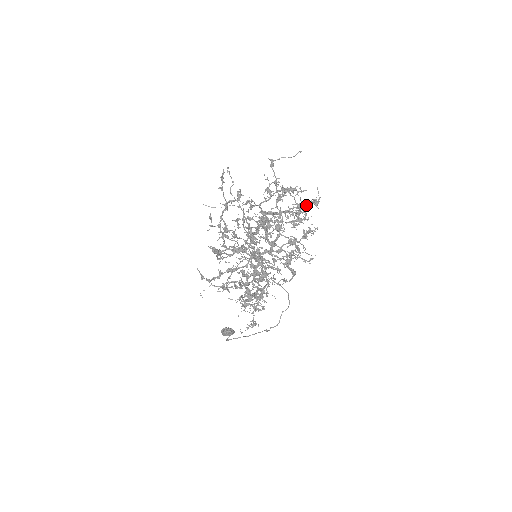
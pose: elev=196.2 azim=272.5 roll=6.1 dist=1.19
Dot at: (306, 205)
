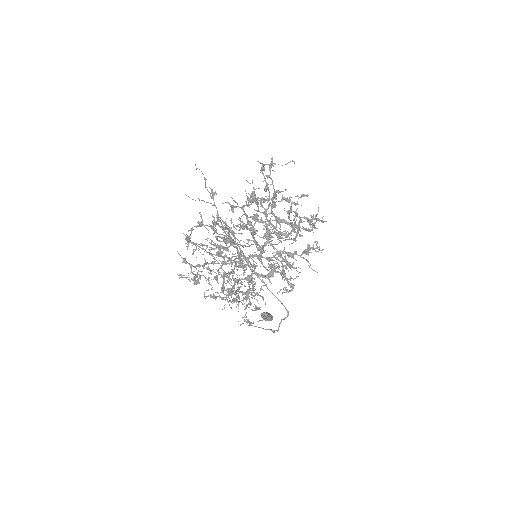
Dot at: occluded
